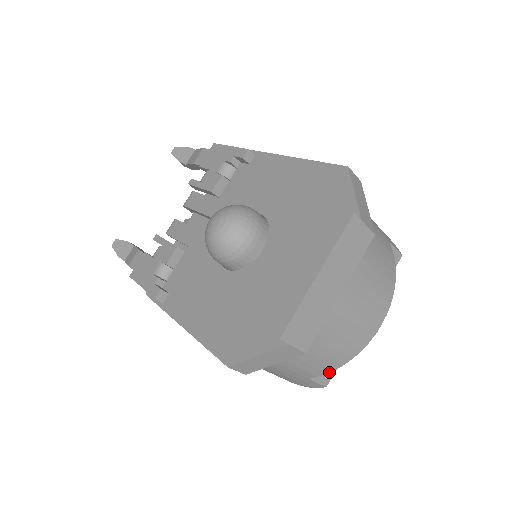
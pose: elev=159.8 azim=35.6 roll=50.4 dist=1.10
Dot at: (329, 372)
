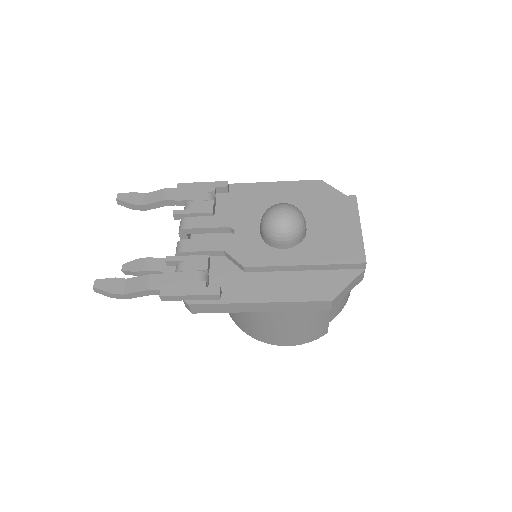
Dot at: occluded
